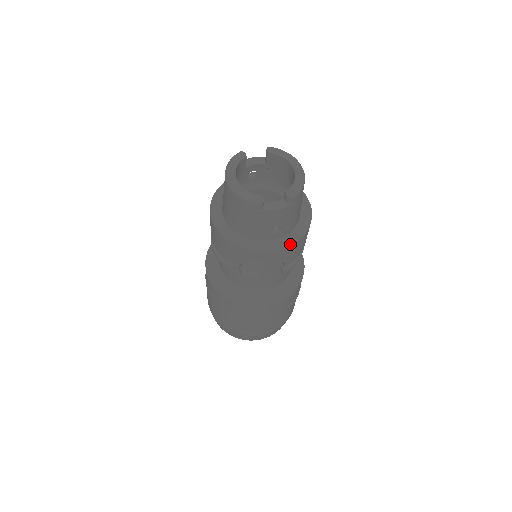
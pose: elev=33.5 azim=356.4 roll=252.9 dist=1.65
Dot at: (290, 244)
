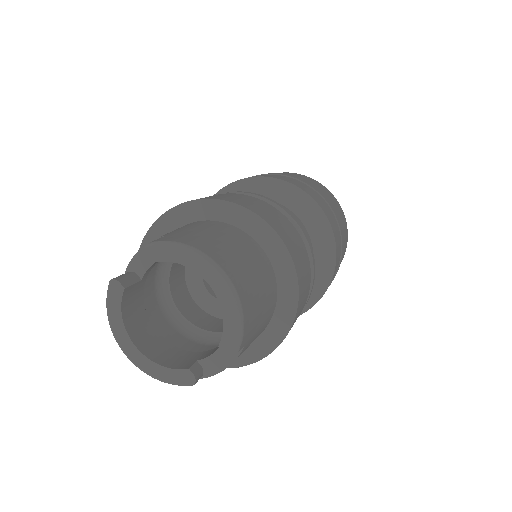
Dot at: (281, 338)
